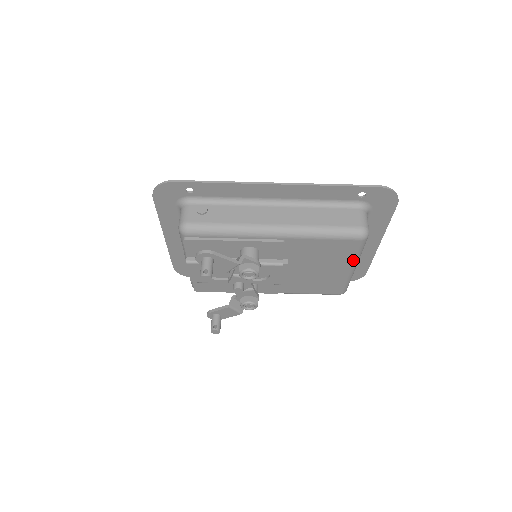
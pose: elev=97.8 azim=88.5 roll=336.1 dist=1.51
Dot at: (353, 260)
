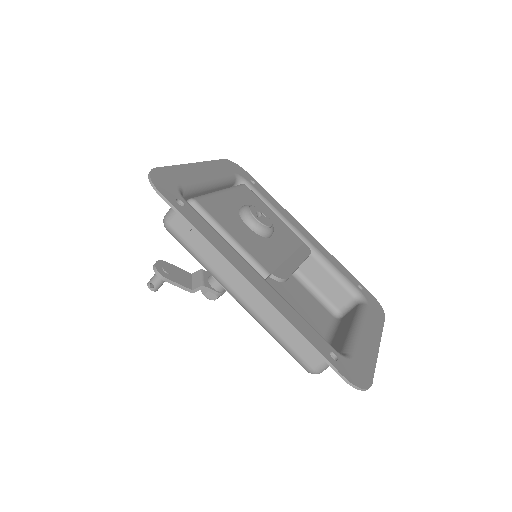
Dot at: occluded
